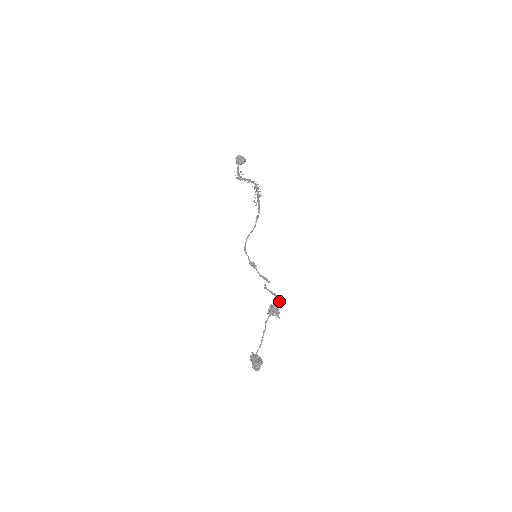
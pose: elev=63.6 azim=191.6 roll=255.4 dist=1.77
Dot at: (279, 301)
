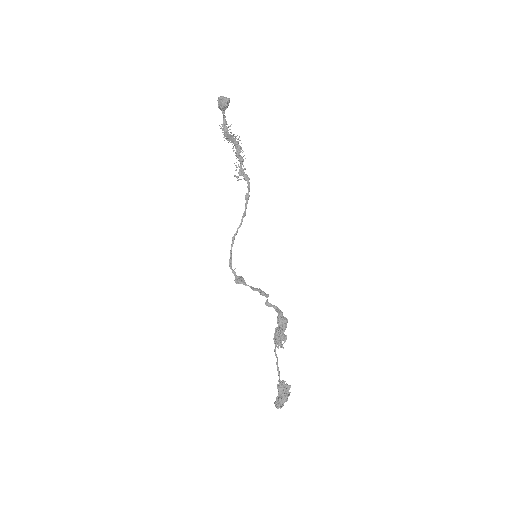
Dot at: (281, 323)
